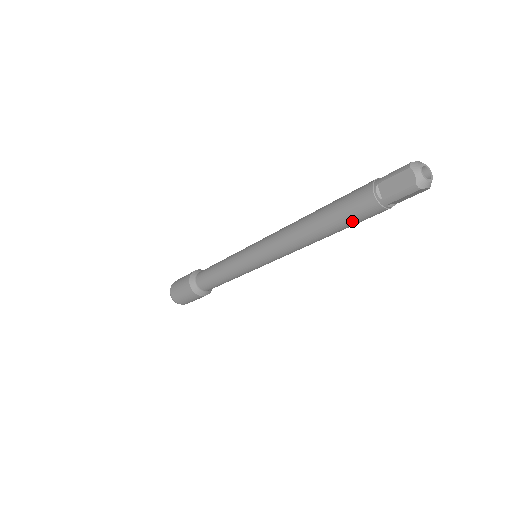
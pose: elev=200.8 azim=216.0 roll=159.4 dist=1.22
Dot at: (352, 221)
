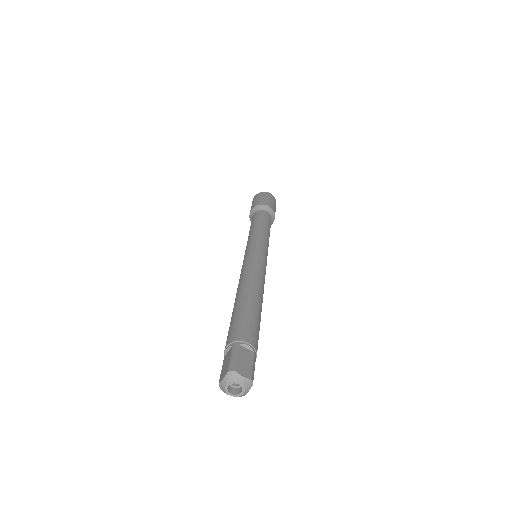
Dot at: occluded
